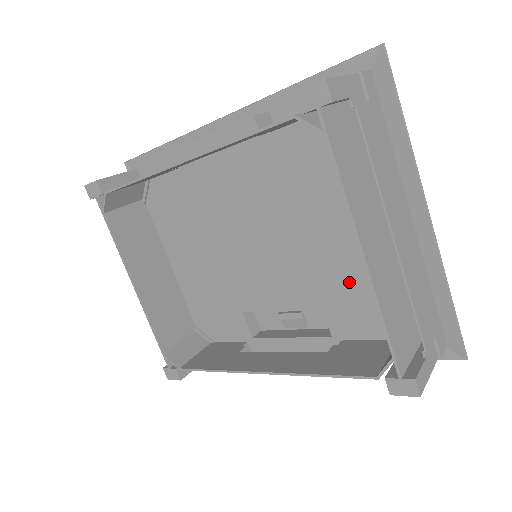
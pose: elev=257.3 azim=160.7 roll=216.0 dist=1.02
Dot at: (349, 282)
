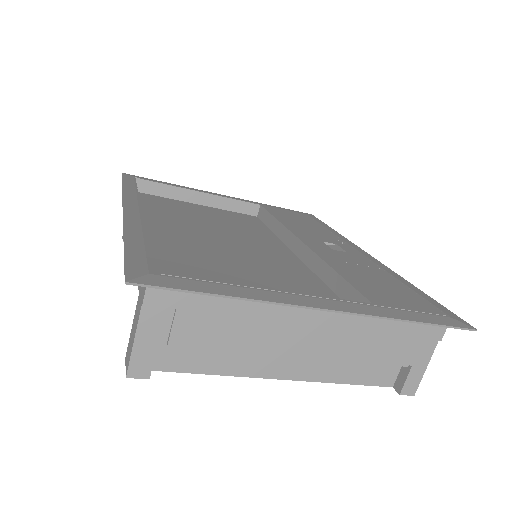
Dot at: occluded
